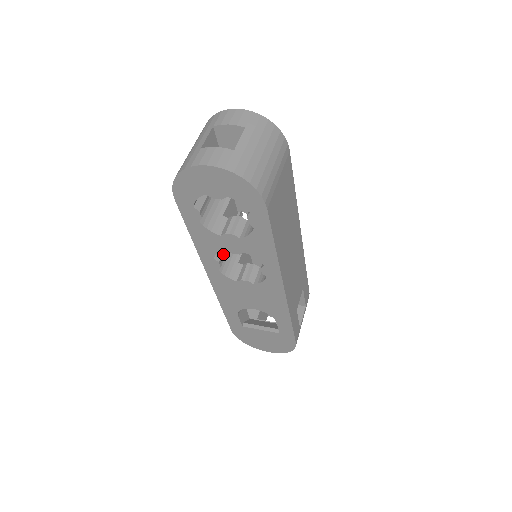
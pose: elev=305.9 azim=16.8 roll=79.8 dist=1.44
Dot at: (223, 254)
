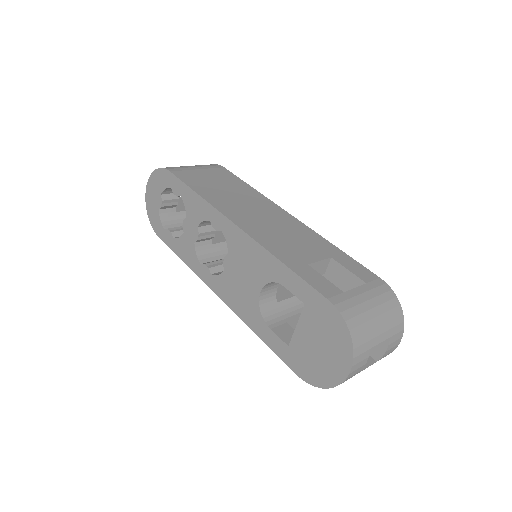
Dot at: (215, 263)
